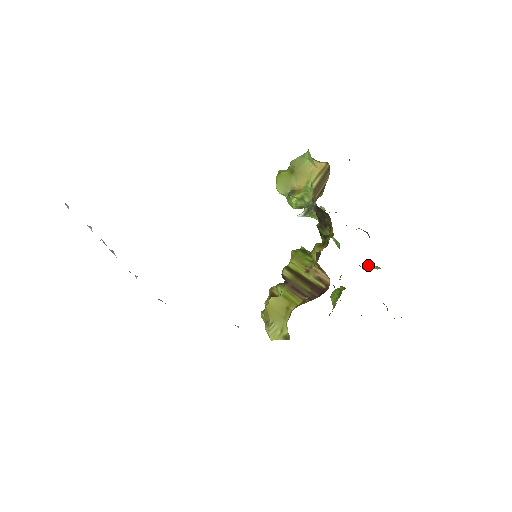
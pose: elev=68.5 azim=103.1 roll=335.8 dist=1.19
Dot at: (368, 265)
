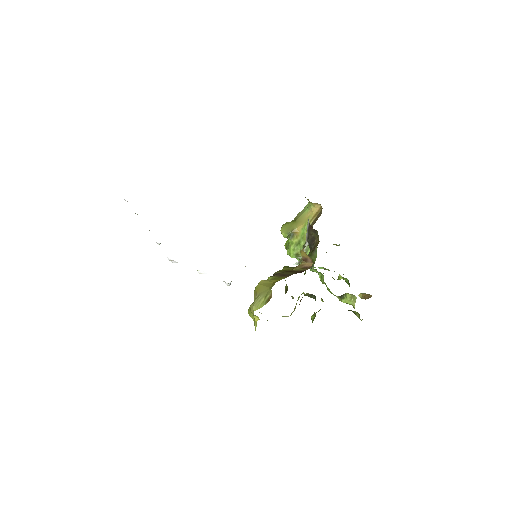
Dot at: (346, 293)
